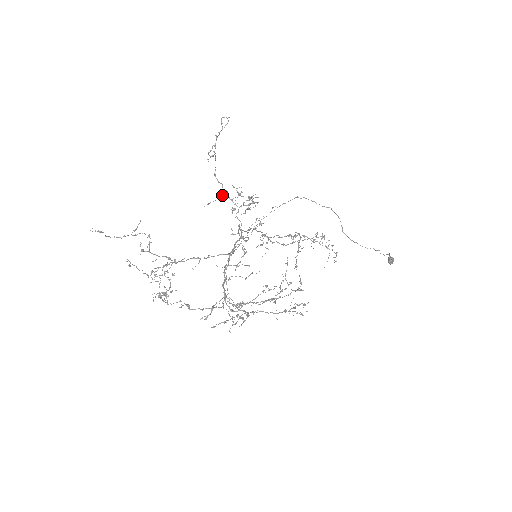
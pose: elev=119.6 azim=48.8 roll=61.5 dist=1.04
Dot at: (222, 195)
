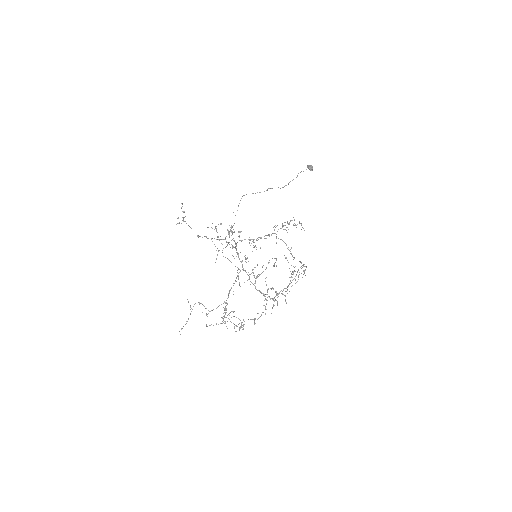
Dot at: occluded
